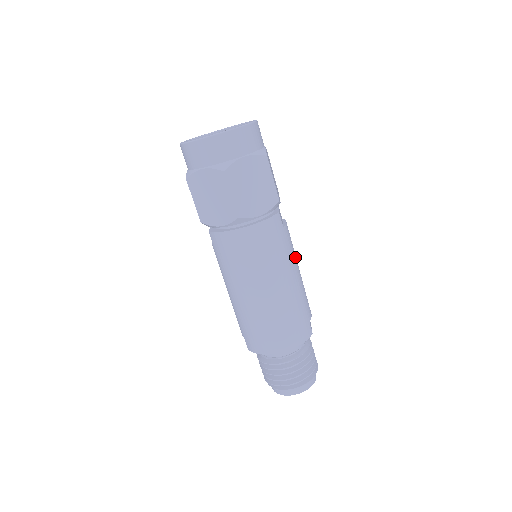
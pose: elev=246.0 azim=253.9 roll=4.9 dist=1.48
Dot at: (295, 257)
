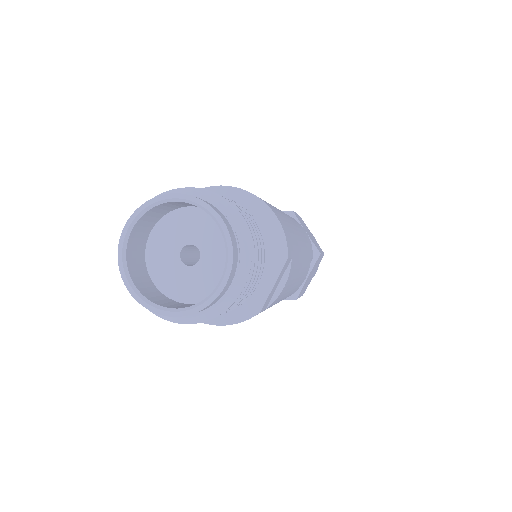
Dot at: (302, 274)
